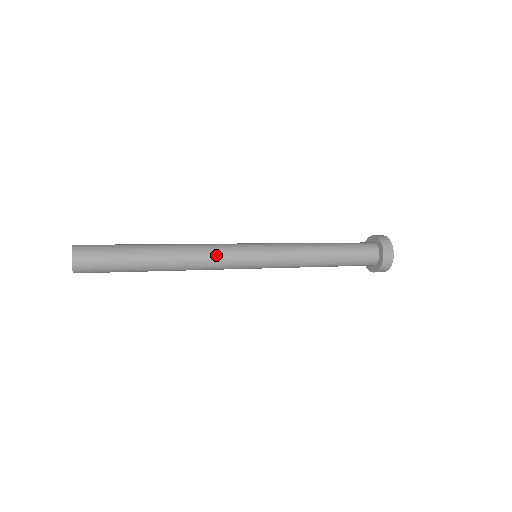
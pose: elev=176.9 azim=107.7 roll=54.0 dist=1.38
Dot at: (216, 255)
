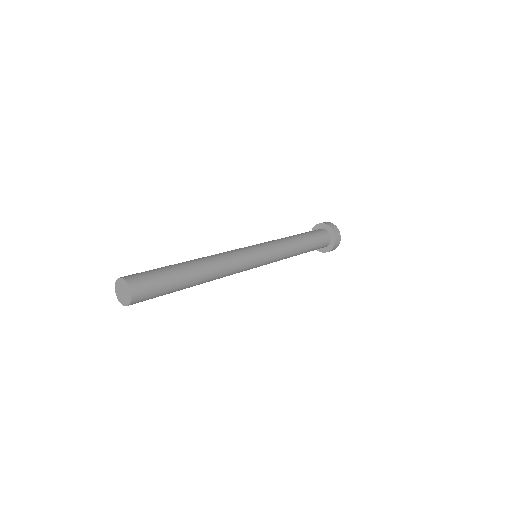
Dot at: (231, 253)
